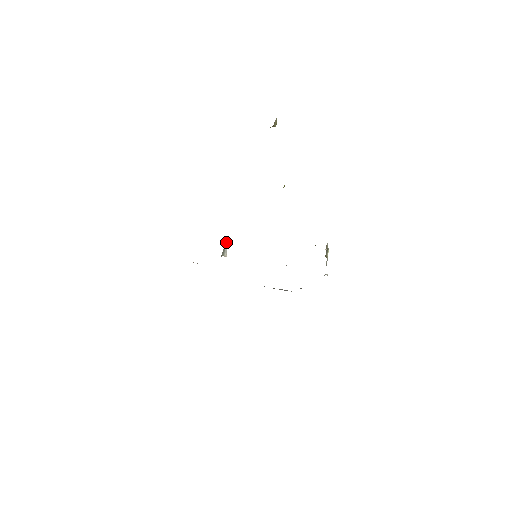
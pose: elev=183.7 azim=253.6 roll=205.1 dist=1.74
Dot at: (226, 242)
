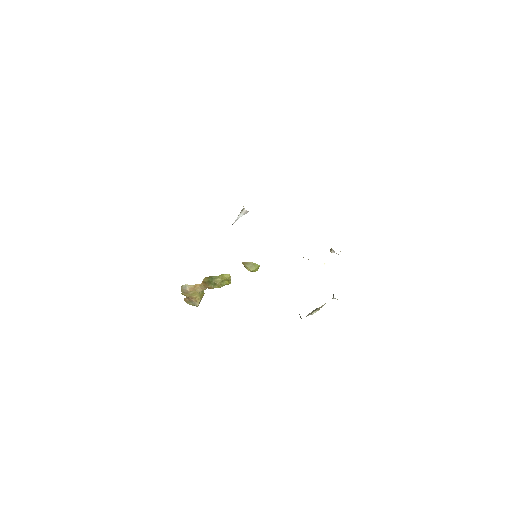
Dot at: (236, 220)
